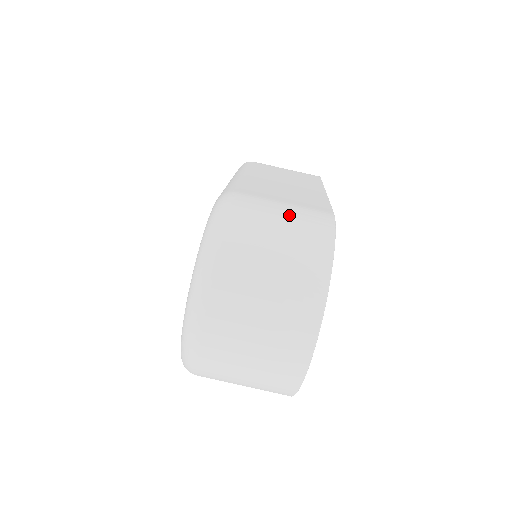
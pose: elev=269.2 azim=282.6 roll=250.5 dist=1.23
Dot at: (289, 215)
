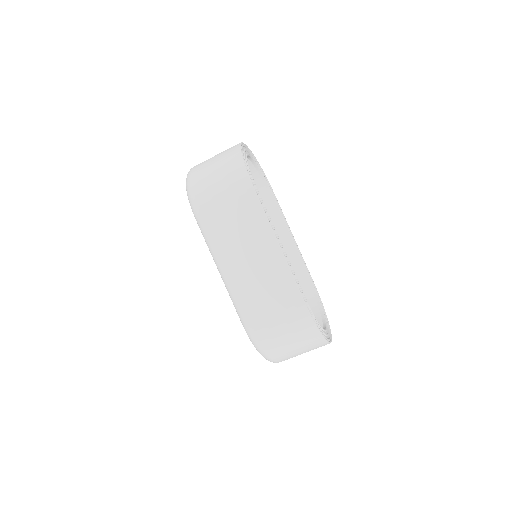
Dot at: (288, 328)
